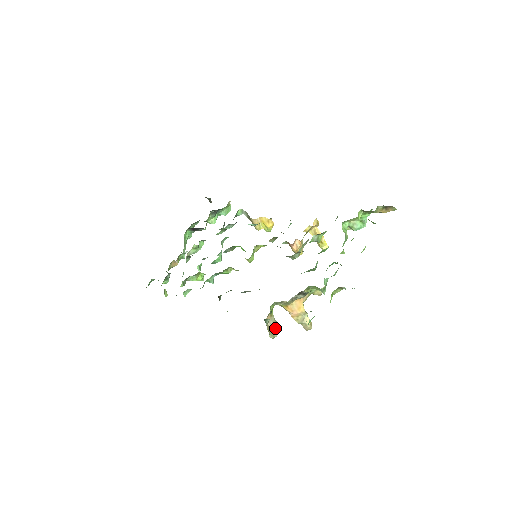
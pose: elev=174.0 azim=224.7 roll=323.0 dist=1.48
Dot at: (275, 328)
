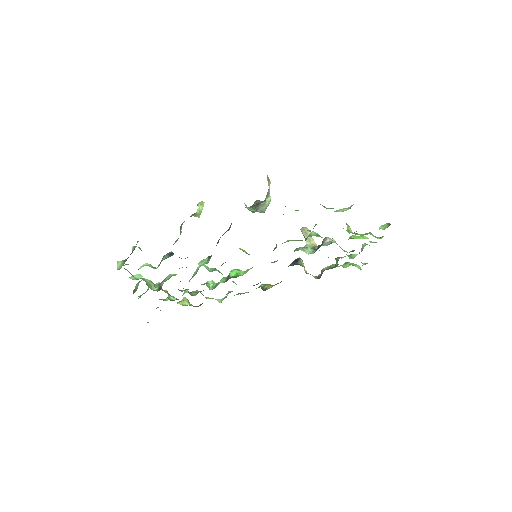
Dot at: (302, 261)
